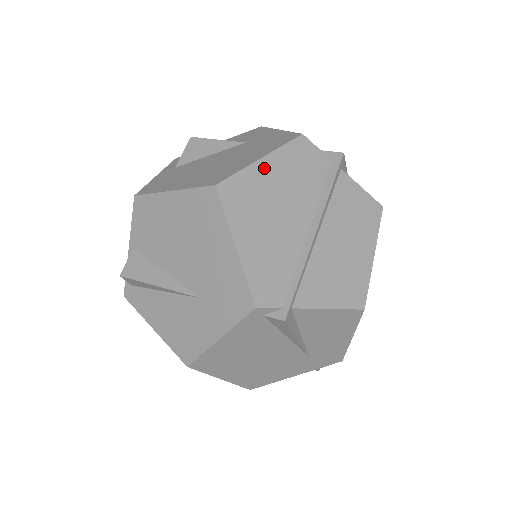
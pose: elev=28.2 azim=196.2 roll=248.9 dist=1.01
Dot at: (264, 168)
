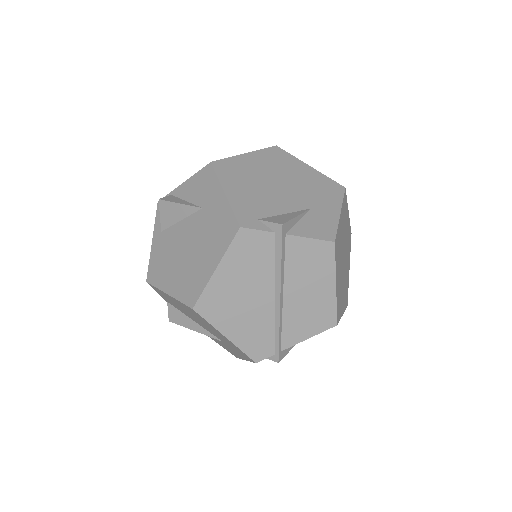
Dot at: (221, 275)
